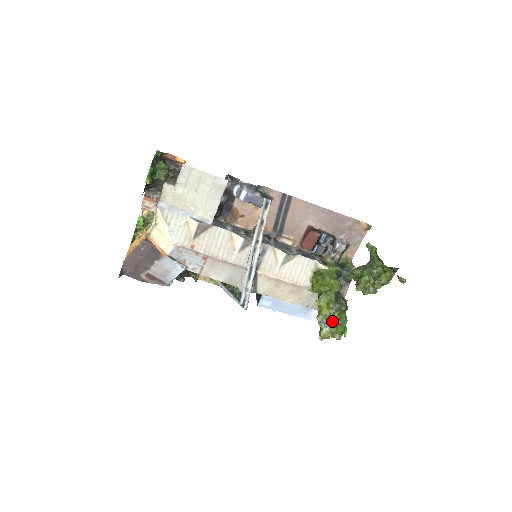
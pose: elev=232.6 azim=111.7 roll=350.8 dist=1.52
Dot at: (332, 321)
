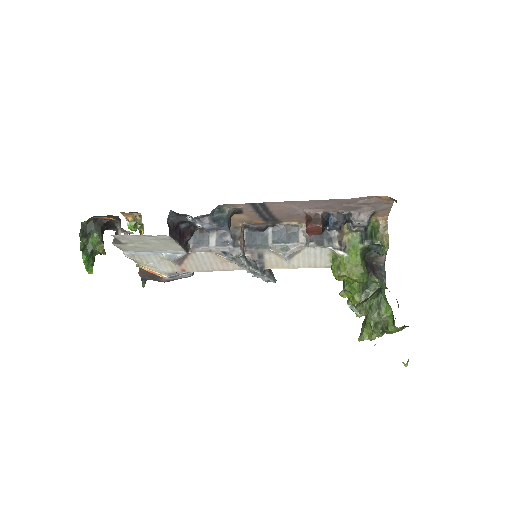
Dot at: occluded
